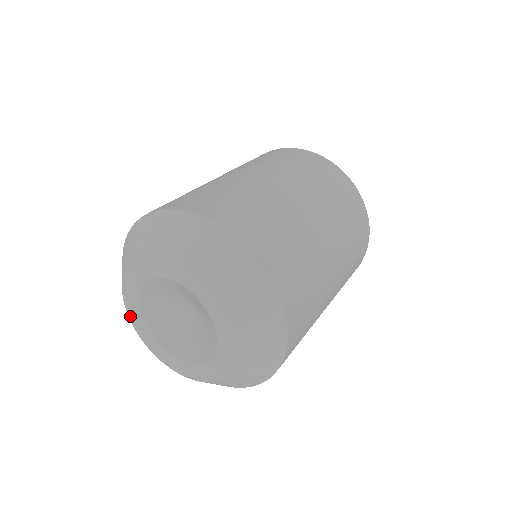
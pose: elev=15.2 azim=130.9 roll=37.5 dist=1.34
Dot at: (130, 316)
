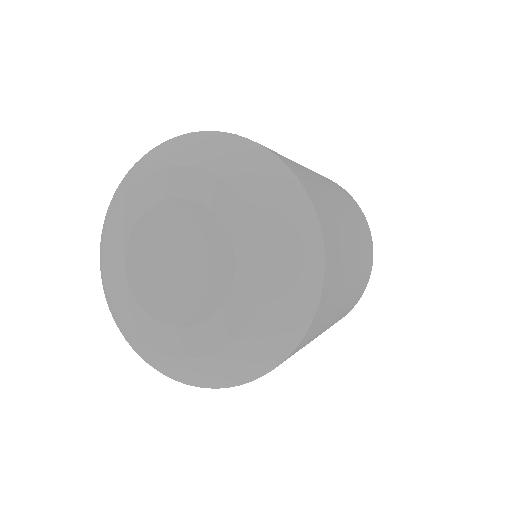
Dot at: (106, 242)
